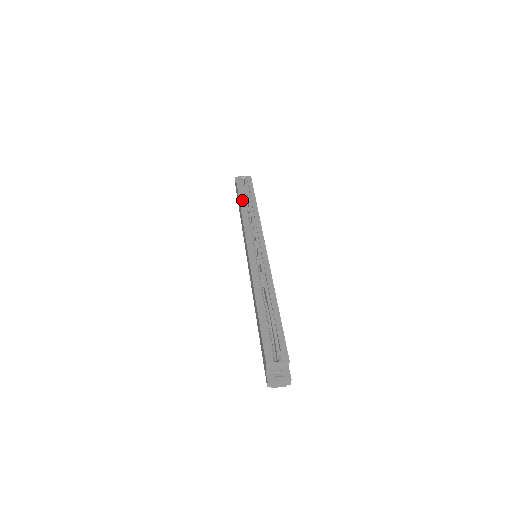
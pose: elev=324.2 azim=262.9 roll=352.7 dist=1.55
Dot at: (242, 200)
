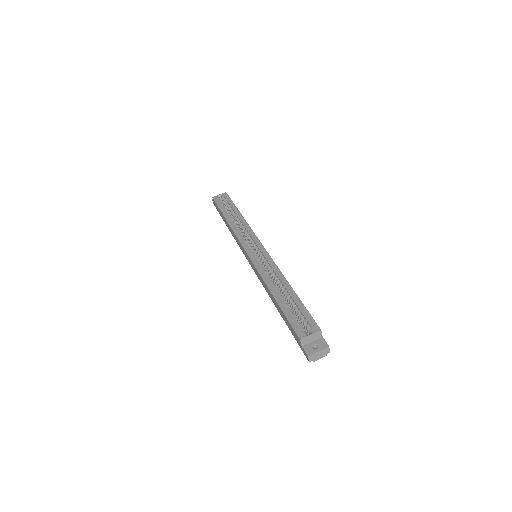
Dot at: (225, 214)
